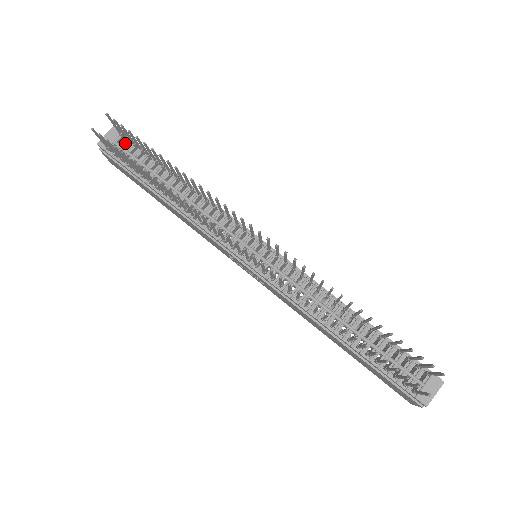
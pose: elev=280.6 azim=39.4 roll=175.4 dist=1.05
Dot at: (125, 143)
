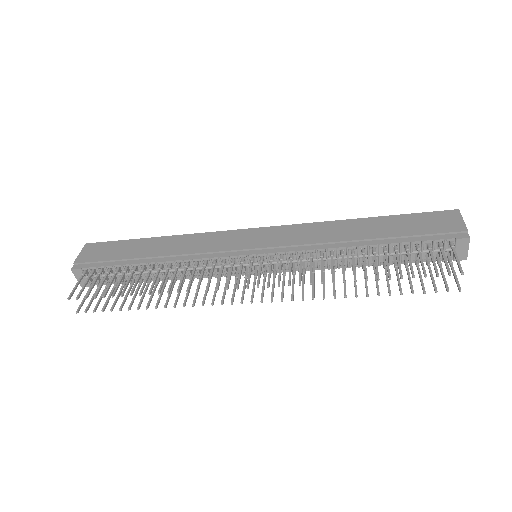
Dot at: (93, 273)
